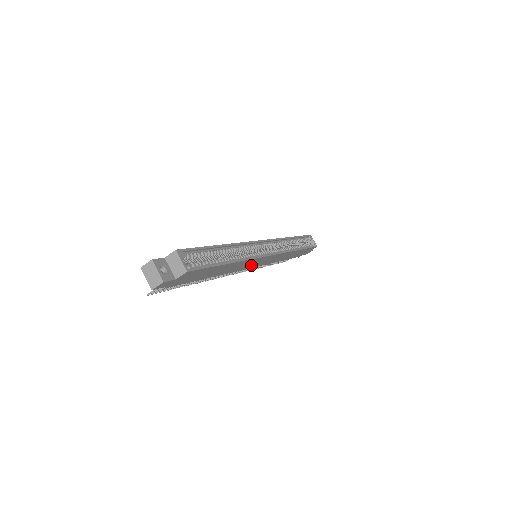
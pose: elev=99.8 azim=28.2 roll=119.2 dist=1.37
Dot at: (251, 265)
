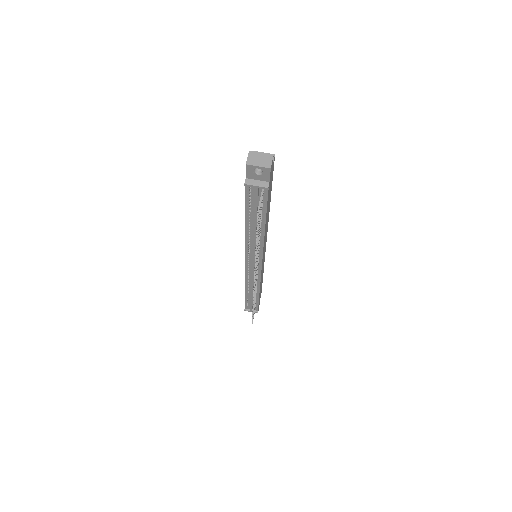
Dot at: (263, 253)
